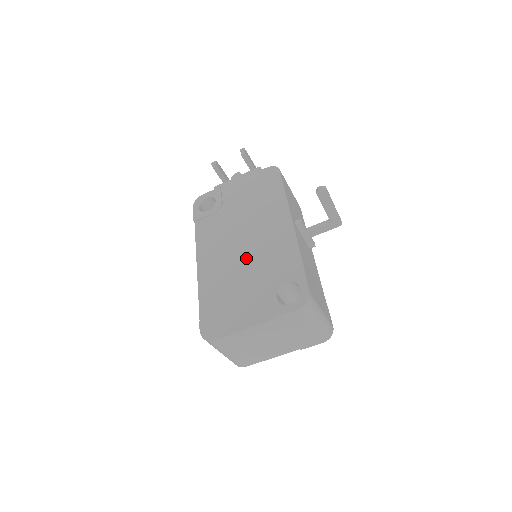
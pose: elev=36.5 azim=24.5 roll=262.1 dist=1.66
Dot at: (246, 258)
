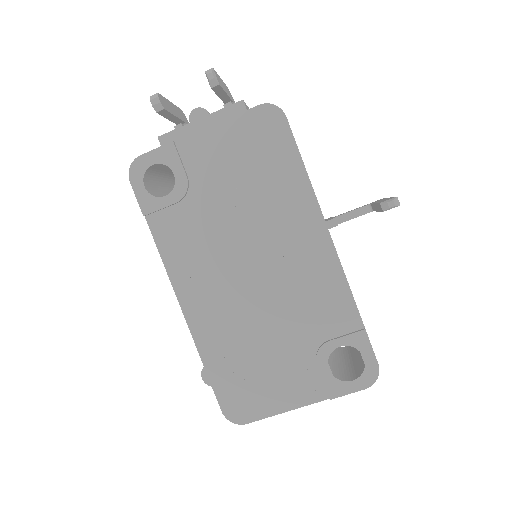
Dot at: (264, 298)
